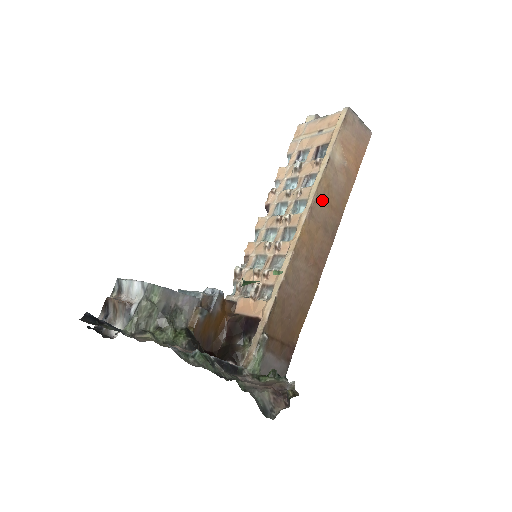
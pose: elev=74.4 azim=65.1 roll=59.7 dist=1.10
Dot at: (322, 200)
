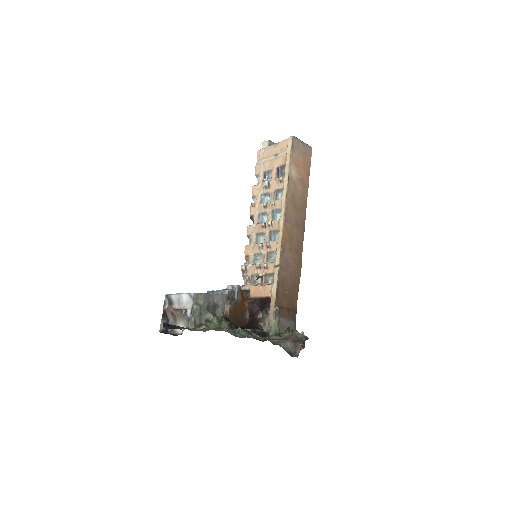
Dot at: (291, 207)
